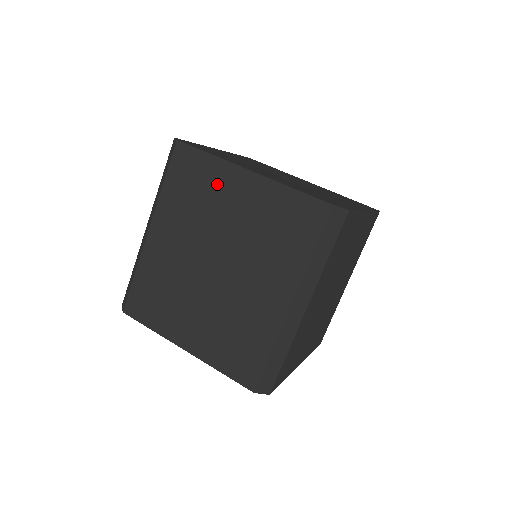
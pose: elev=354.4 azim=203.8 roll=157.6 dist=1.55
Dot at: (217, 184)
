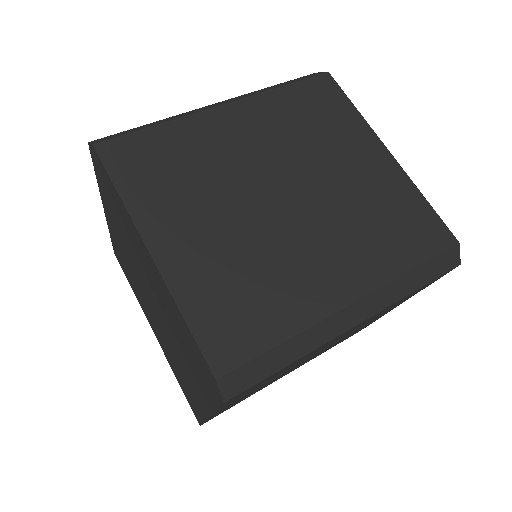
Dot at: (345, 134)
